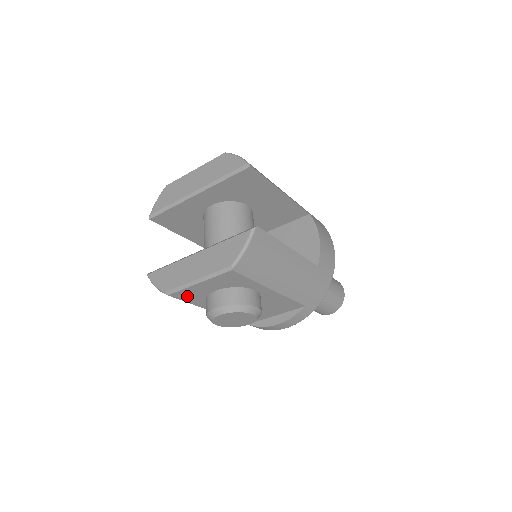
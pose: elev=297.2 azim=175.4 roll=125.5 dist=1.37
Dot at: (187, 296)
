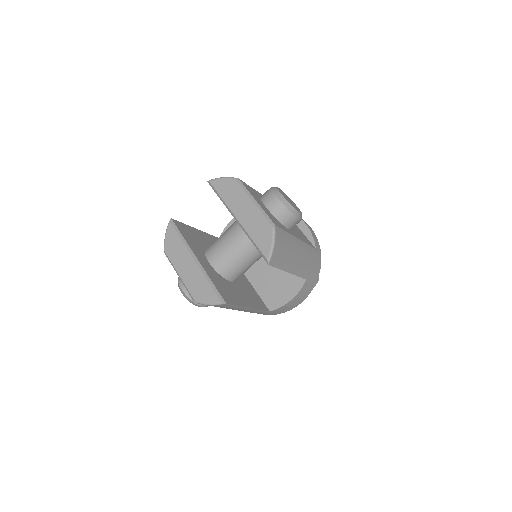
Dot at: occluded
